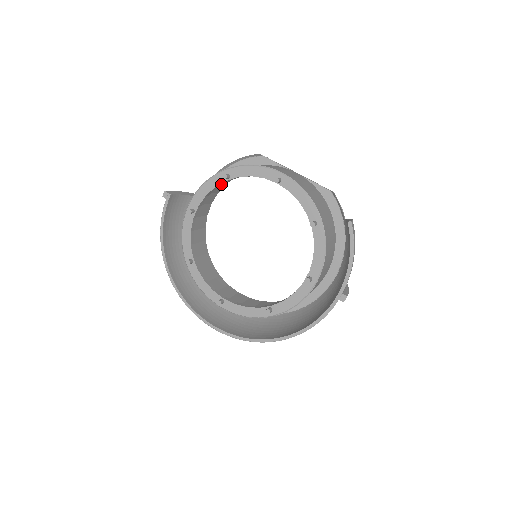
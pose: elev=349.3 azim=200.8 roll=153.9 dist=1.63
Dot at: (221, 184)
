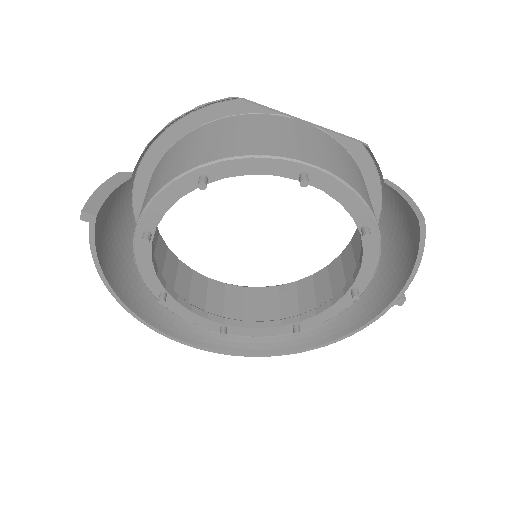
Dot at: (190, 187)
